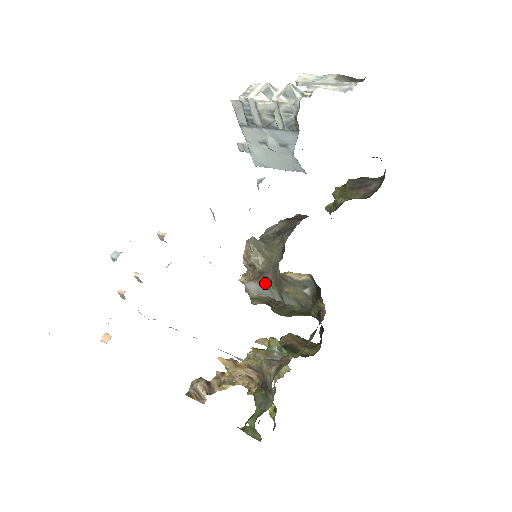
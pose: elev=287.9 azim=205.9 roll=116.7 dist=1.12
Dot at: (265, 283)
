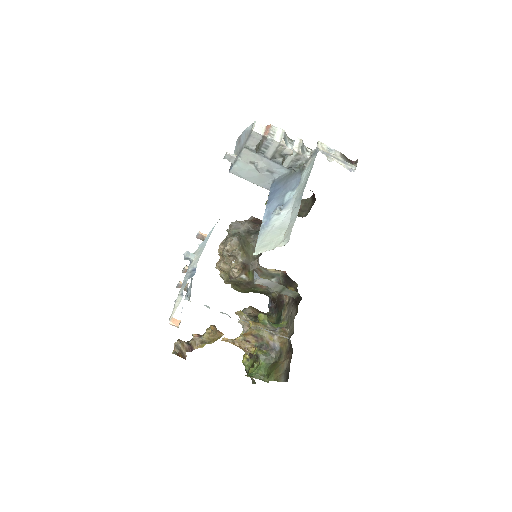
Dot at: (246, 272)
